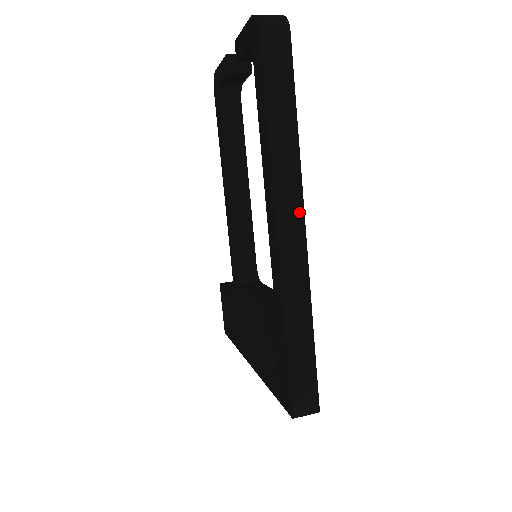
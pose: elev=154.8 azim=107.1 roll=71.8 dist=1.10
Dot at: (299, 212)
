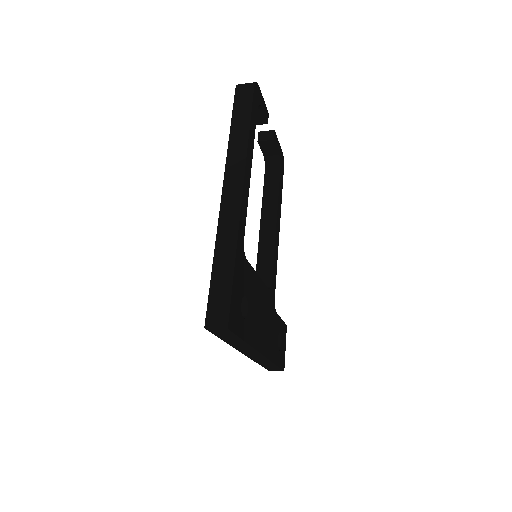
Dot at: (240, 180)
